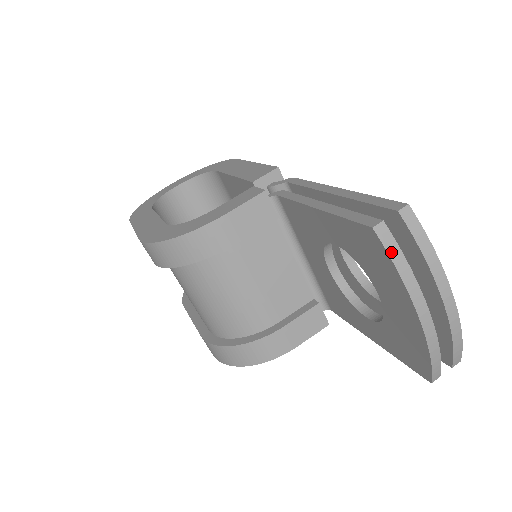
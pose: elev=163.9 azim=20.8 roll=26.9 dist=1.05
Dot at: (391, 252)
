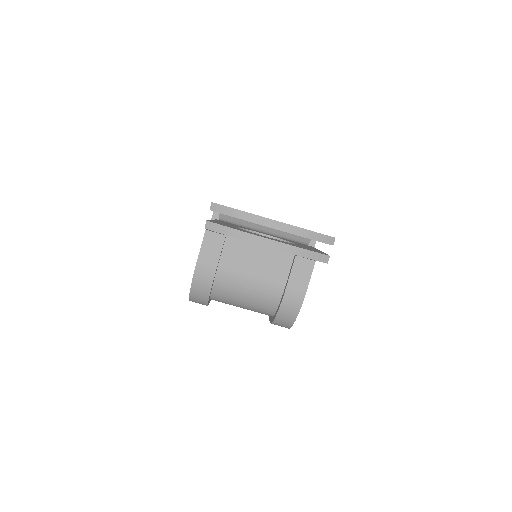
Dot at: (220, 231)
